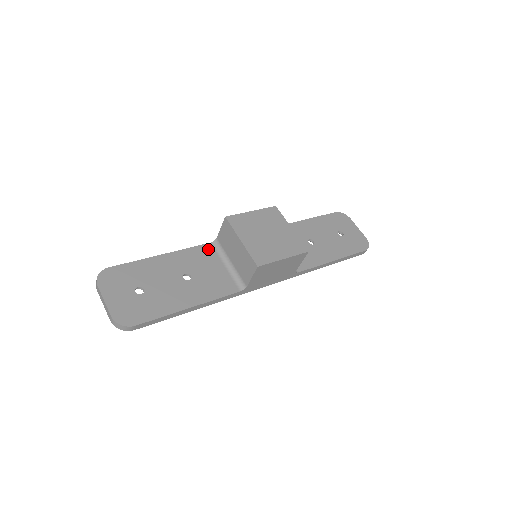
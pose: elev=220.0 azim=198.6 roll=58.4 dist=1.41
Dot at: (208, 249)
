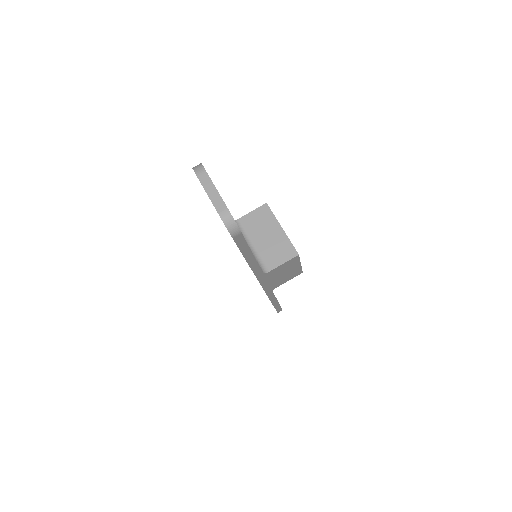
Dot at: occluded
